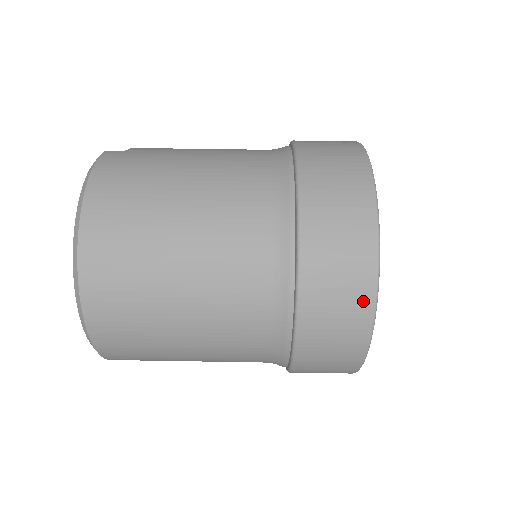
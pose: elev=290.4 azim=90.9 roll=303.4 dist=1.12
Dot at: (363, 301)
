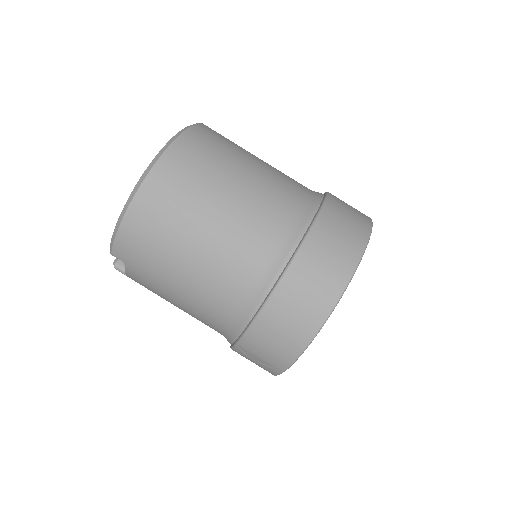
Dot at: (345, 268)
